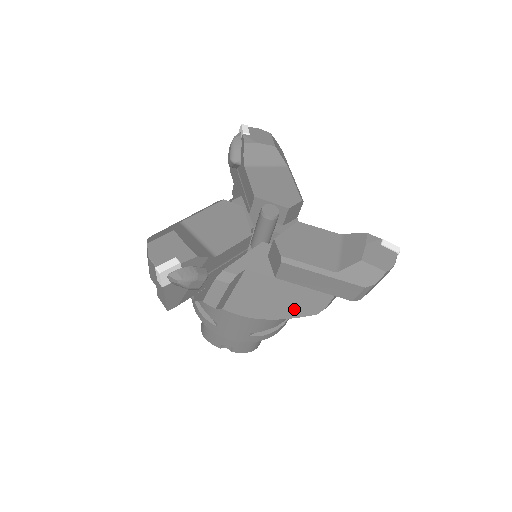
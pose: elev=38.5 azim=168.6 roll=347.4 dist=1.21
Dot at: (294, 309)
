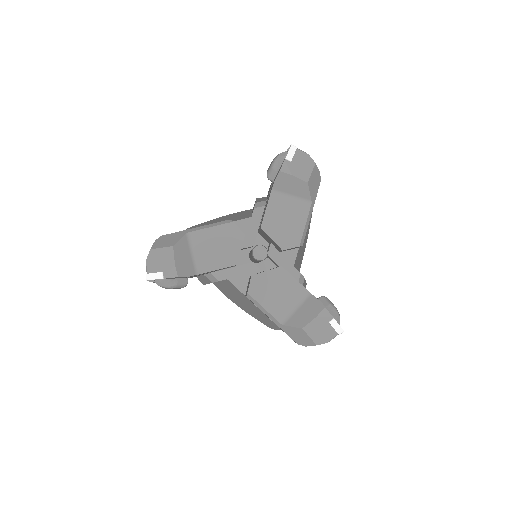
Dot at: (256, 315)
